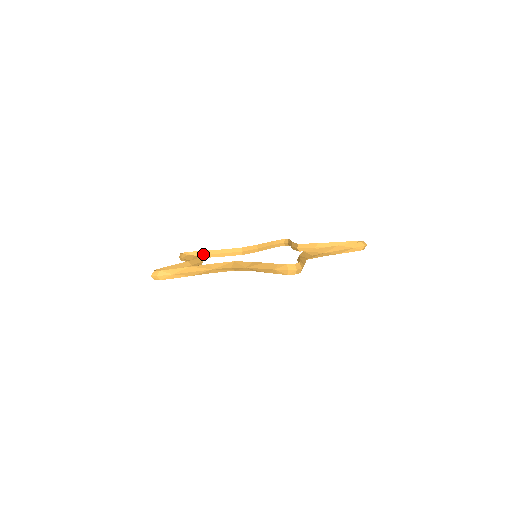
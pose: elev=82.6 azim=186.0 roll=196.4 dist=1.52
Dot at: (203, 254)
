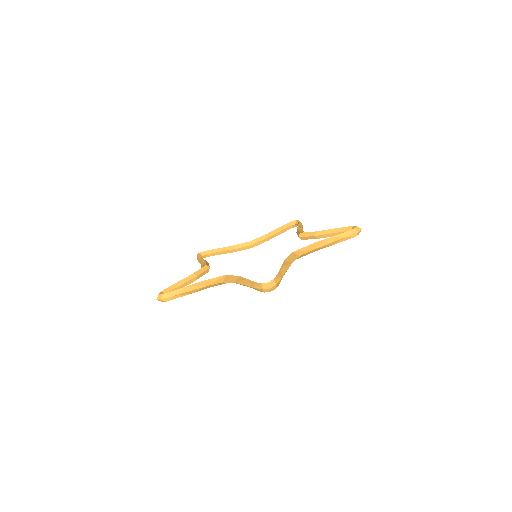
Dot at: (217, 252)
